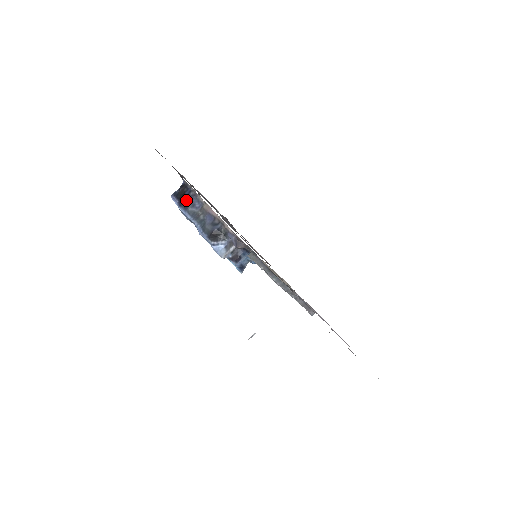
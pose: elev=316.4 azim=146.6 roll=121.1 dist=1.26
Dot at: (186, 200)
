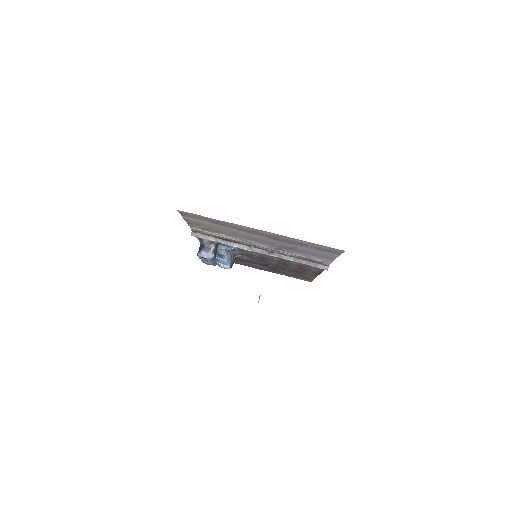
Dot at: occluded
